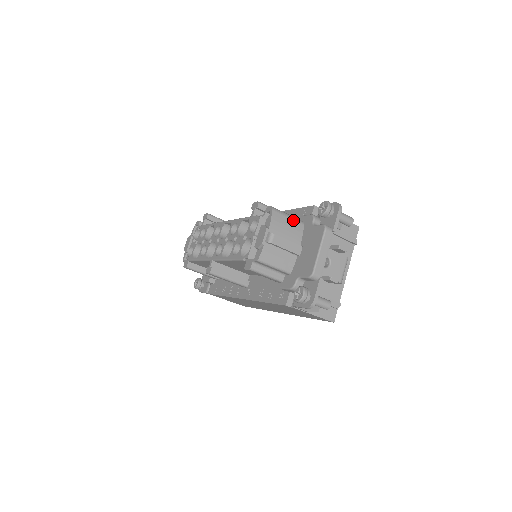
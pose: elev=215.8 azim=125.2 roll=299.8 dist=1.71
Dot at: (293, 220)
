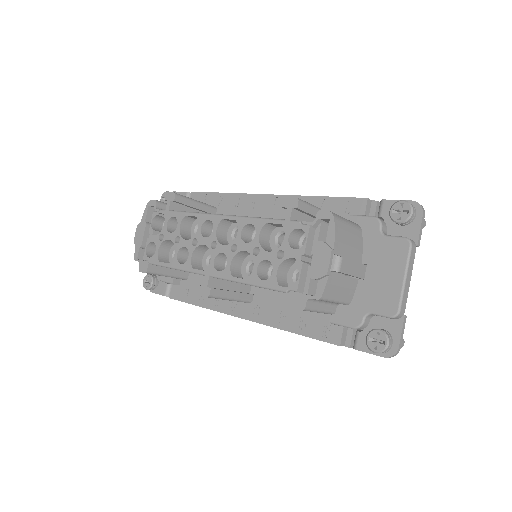
Dot at: (353, 227)
